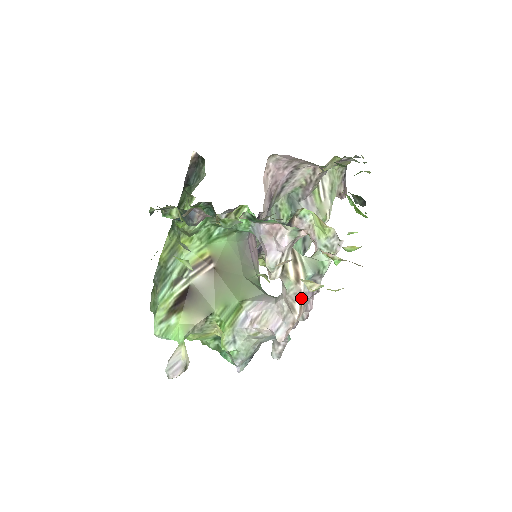
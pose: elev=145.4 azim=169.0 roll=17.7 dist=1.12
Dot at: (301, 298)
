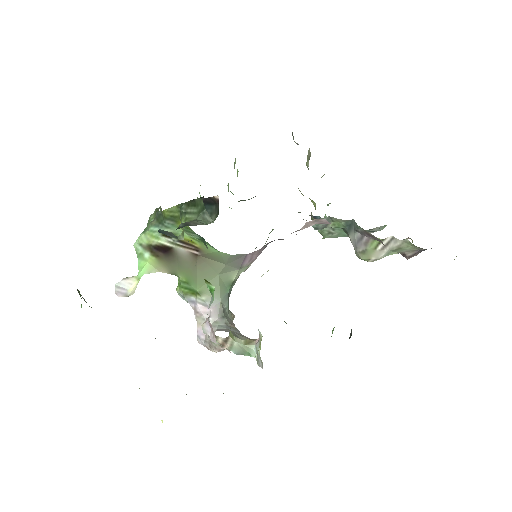
Dot at: (219, 351)
